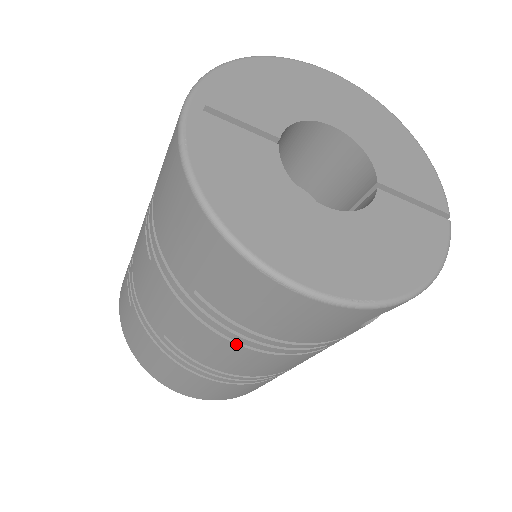
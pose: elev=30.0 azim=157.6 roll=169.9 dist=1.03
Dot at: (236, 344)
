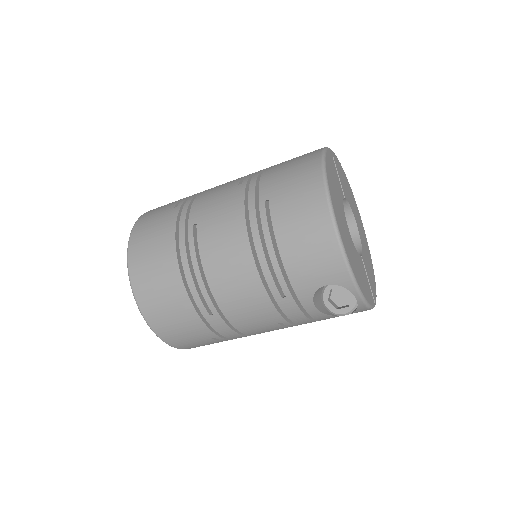
Dot at: (250, 246)
